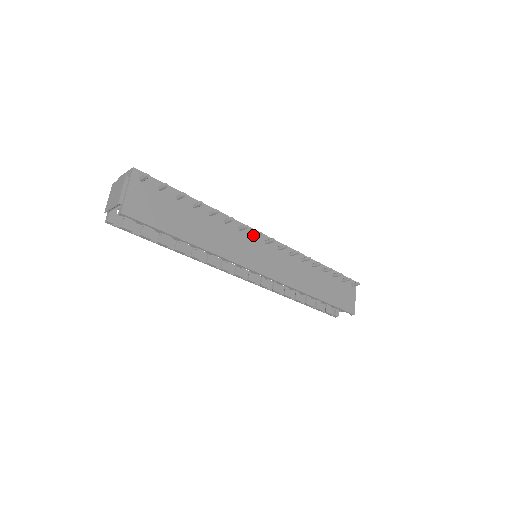
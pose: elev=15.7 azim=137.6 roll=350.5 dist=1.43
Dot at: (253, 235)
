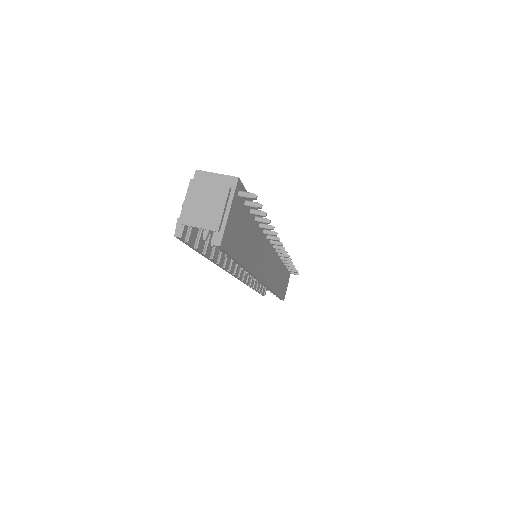
Dot at: (272, 242)
